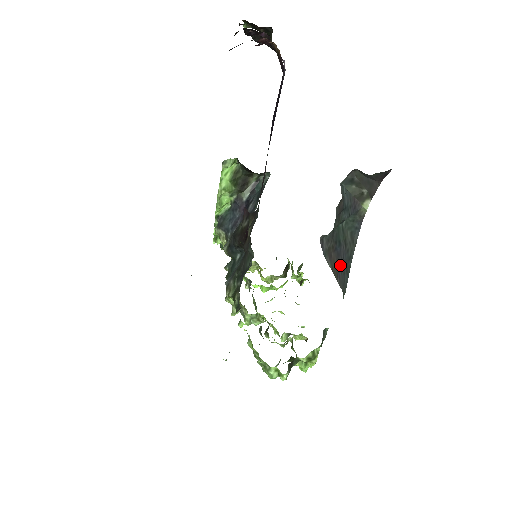
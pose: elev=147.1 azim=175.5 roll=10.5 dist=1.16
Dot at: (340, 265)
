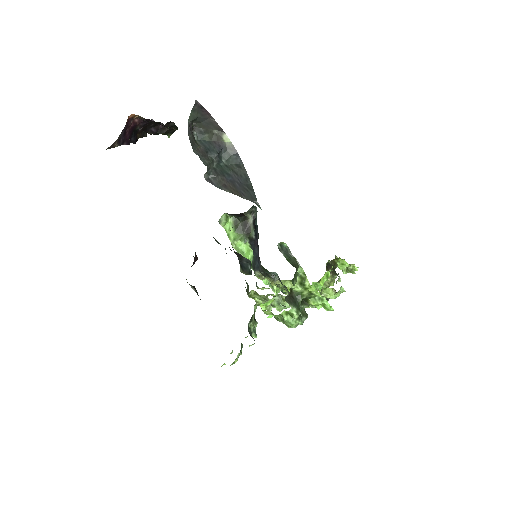
Dot at: (239, 187)
